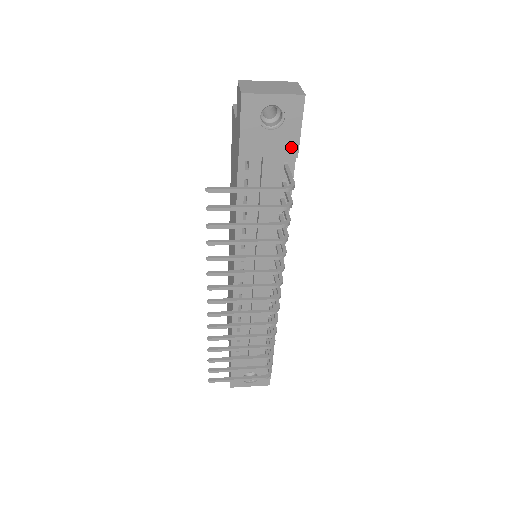
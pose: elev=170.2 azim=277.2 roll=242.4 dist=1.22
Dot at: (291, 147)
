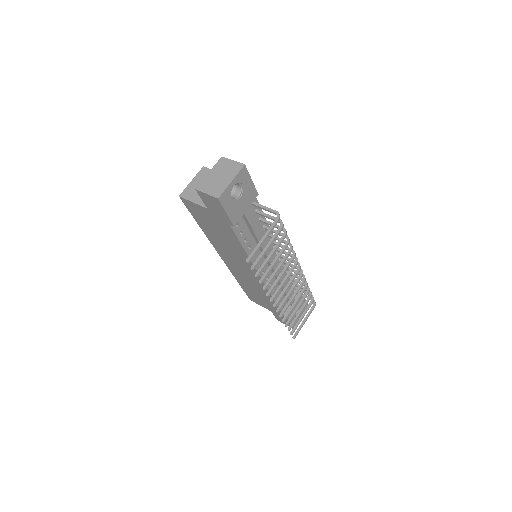
Dot at: (253, 194)
